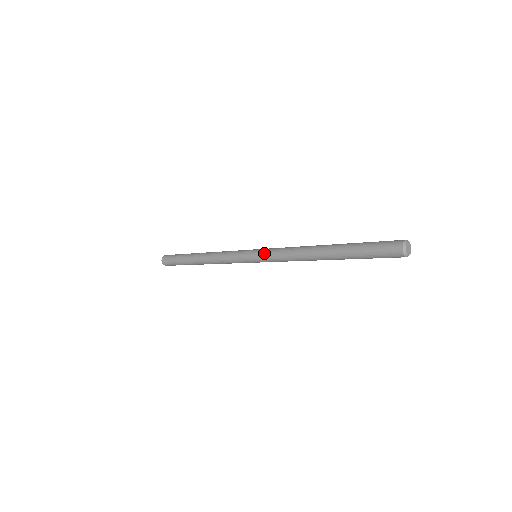
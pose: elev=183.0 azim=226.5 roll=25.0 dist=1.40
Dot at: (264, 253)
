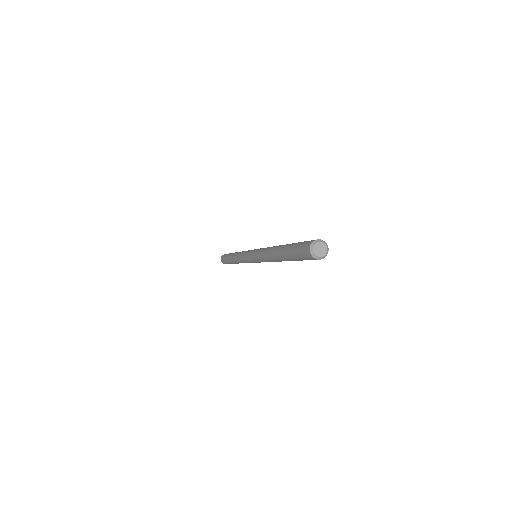
Dot at: (254, 254)
